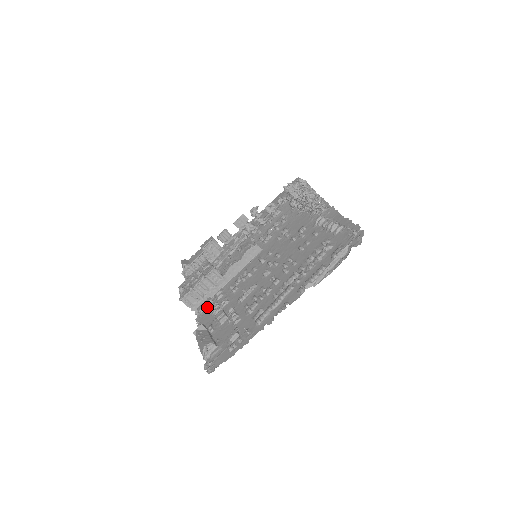
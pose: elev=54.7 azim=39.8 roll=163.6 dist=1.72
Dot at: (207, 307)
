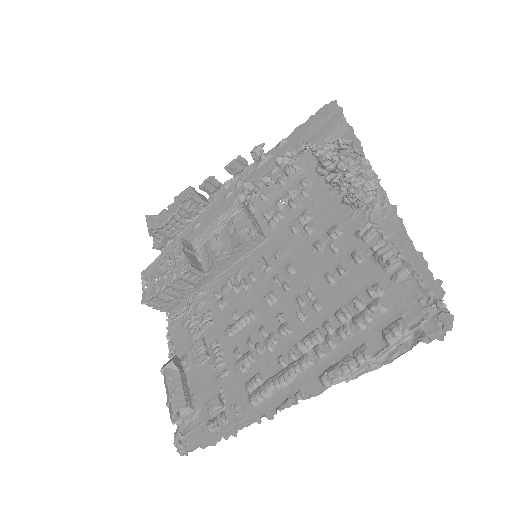
Dot at: (182, 314)
